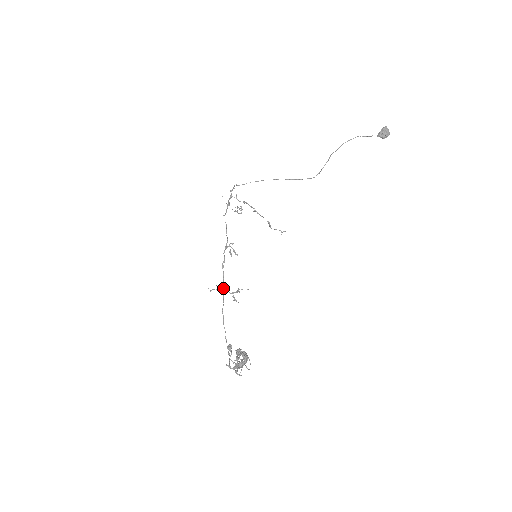
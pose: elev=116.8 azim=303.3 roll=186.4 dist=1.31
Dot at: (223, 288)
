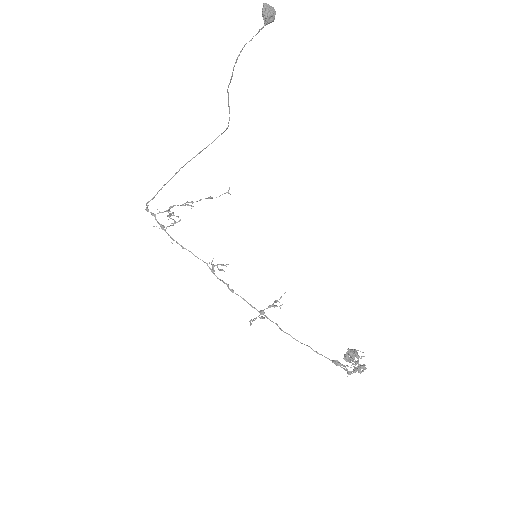
Dot at: (258, 311)
